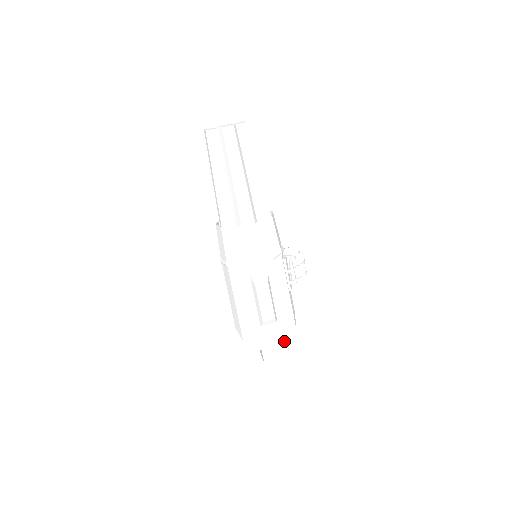
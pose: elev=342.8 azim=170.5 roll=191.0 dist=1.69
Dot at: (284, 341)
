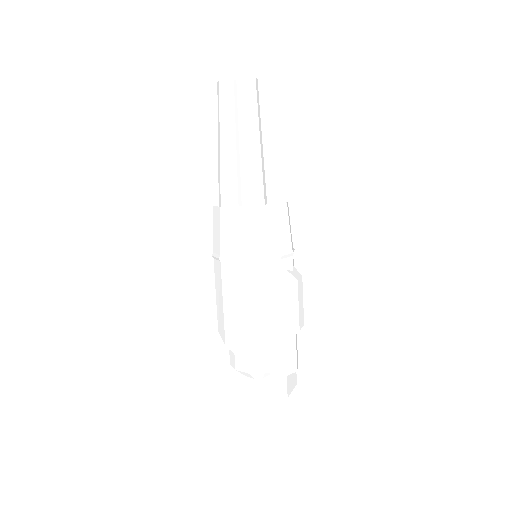
Dot at: (297, 359)
